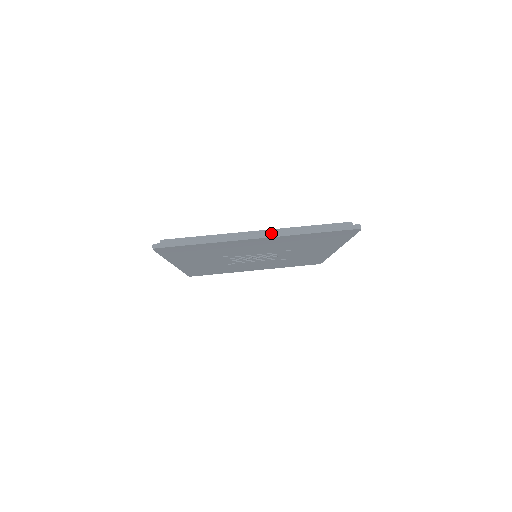
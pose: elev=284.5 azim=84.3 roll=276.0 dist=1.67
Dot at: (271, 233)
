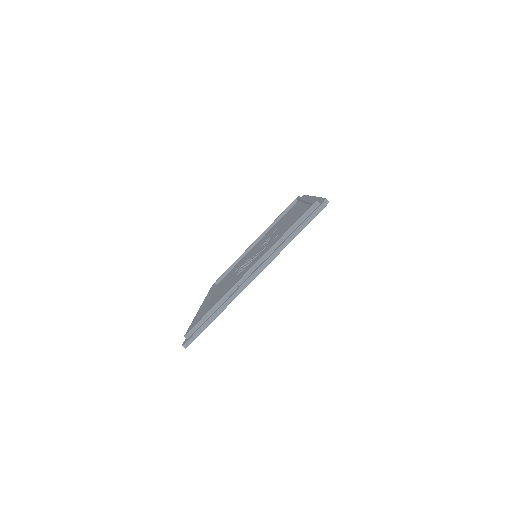
Dot at: (262, 266)
